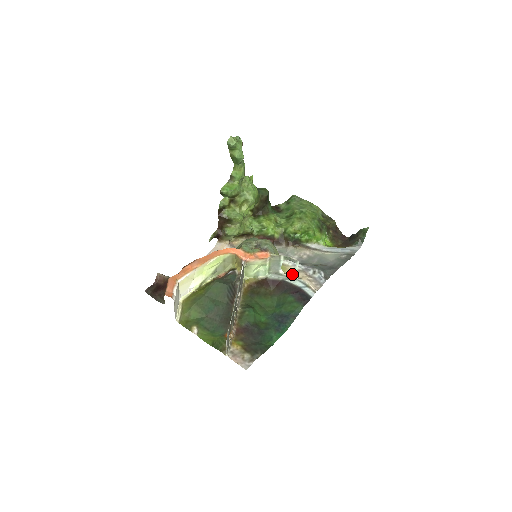
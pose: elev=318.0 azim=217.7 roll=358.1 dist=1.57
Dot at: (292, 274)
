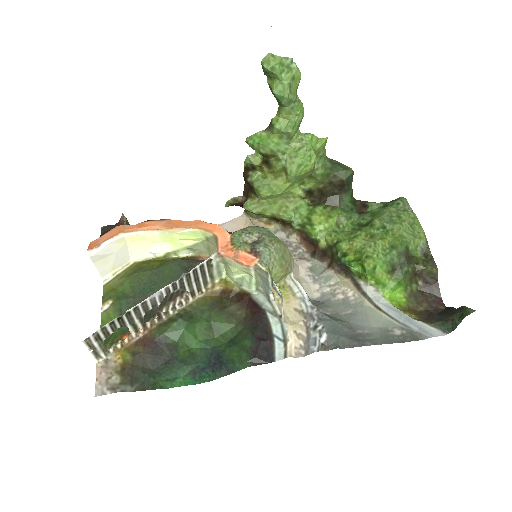
Dot at: (287, 310)
